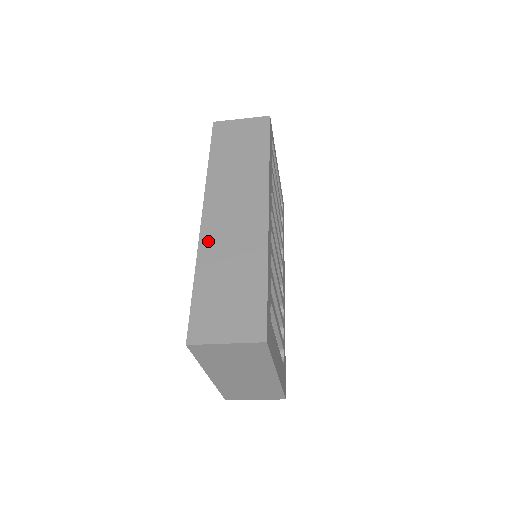
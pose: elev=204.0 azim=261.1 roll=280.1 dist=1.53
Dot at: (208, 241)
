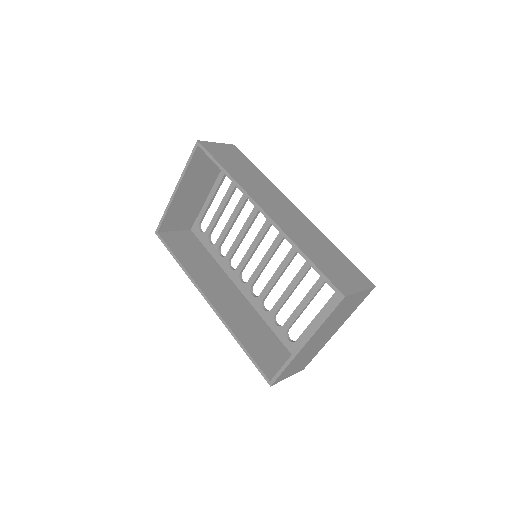
Dot at: (286, 228)
